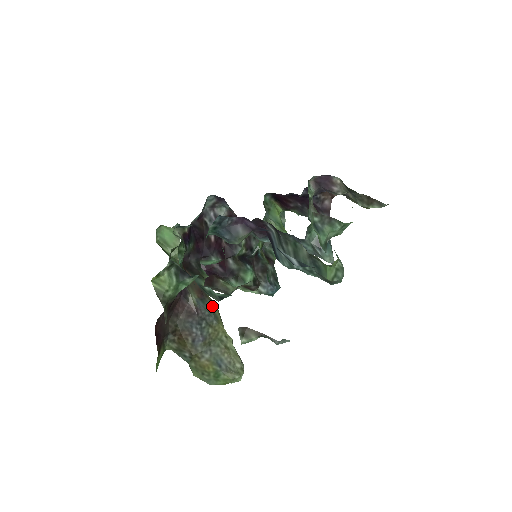
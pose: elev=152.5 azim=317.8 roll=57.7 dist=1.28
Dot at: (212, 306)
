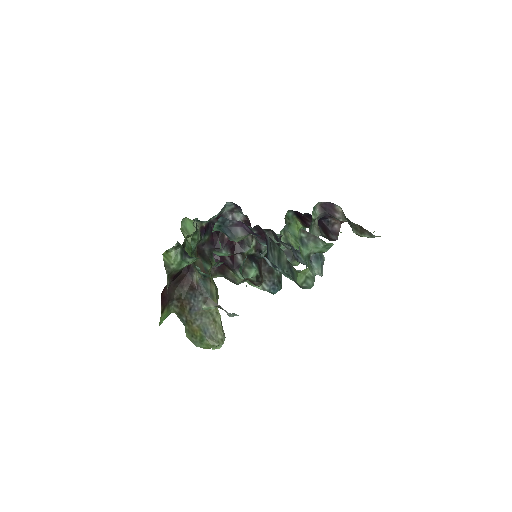
Dot at: (211, 286)
